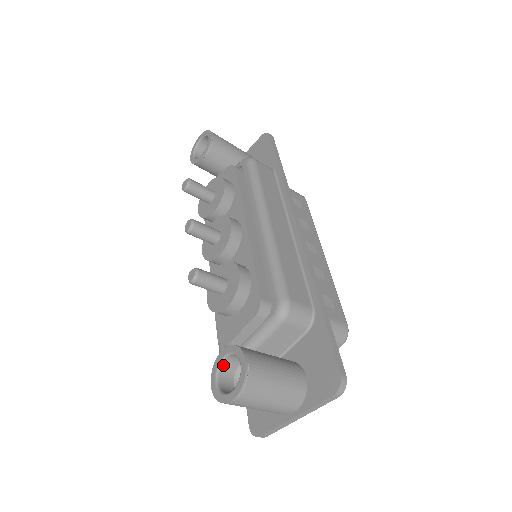
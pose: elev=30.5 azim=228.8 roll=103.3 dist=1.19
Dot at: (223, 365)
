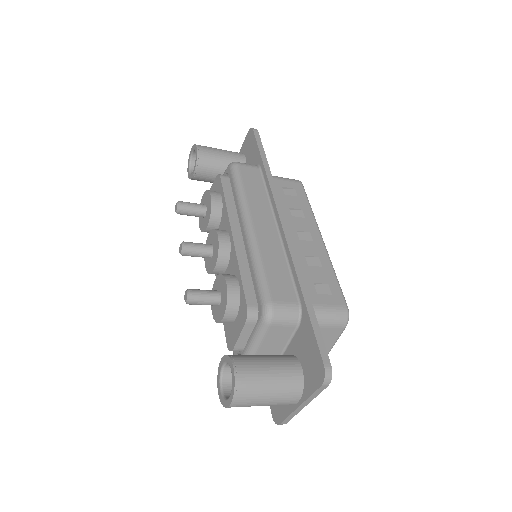
Dot at: (224, 372)
